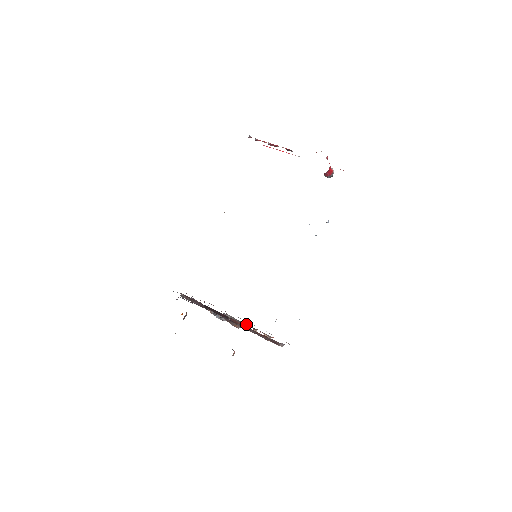
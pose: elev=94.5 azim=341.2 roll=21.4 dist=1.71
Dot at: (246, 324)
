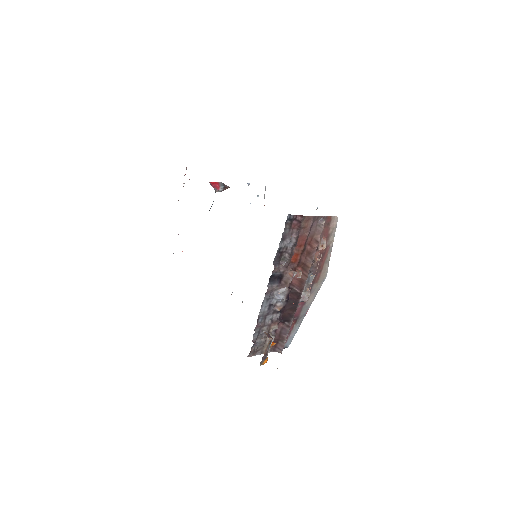
Dot at: (305, 269)
